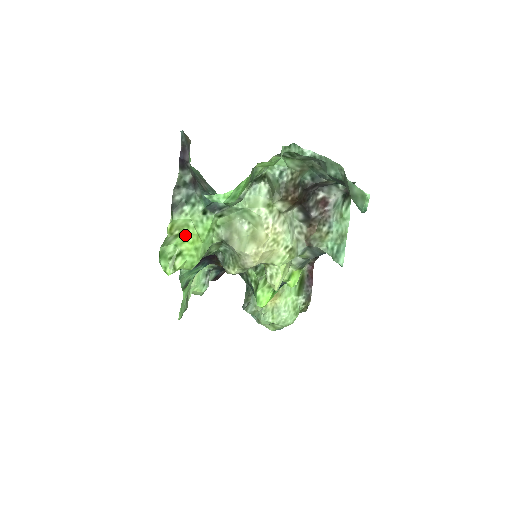
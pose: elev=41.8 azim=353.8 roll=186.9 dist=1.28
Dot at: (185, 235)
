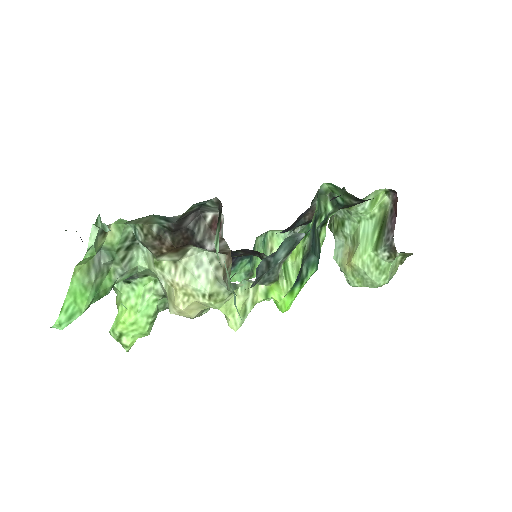
Dot at: (119, 315)
